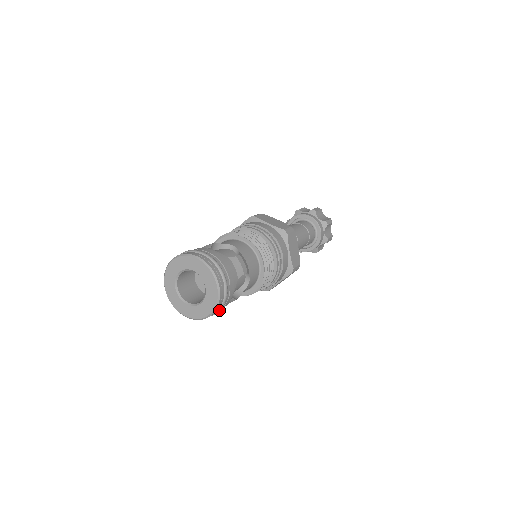
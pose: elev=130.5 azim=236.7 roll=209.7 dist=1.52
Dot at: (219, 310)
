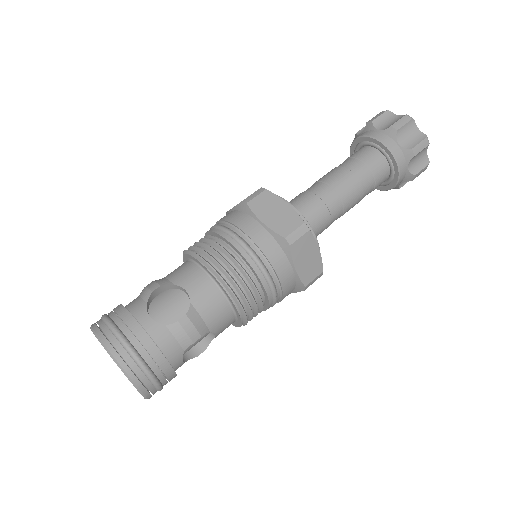
Dot at: occluded
